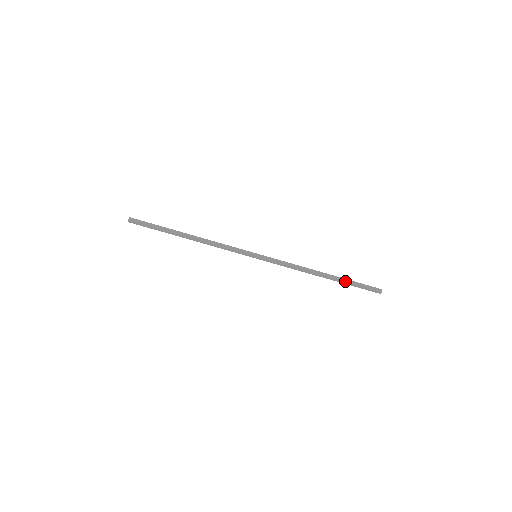
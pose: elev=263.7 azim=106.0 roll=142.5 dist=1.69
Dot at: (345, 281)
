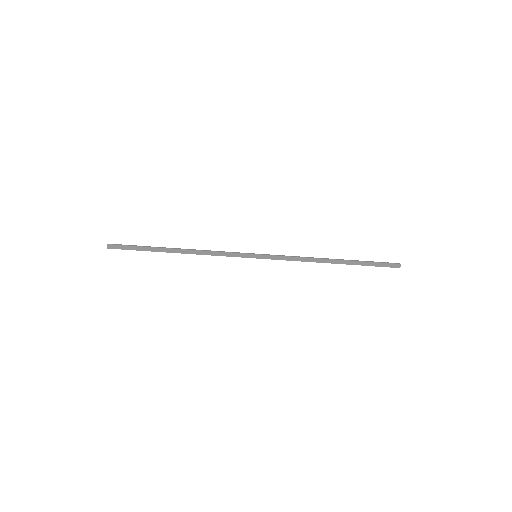
Dot at: (359, 264)
